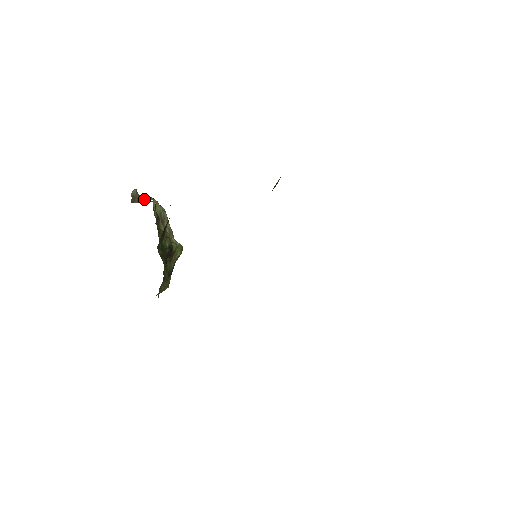
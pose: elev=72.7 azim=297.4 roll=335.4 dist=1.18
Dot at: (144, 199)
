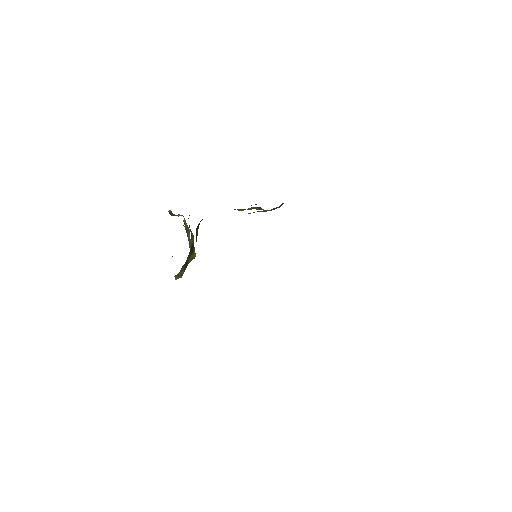
Dot at: (178, 215)
